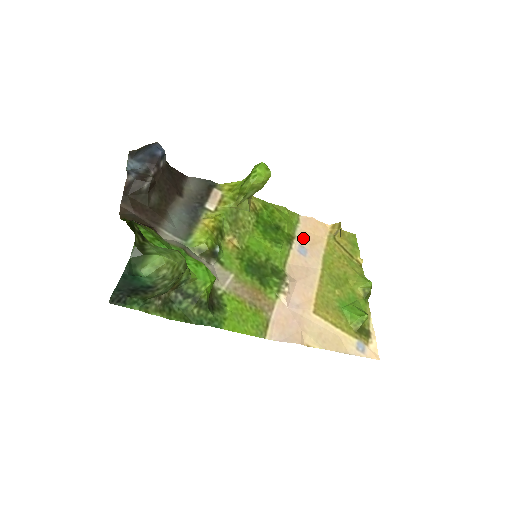
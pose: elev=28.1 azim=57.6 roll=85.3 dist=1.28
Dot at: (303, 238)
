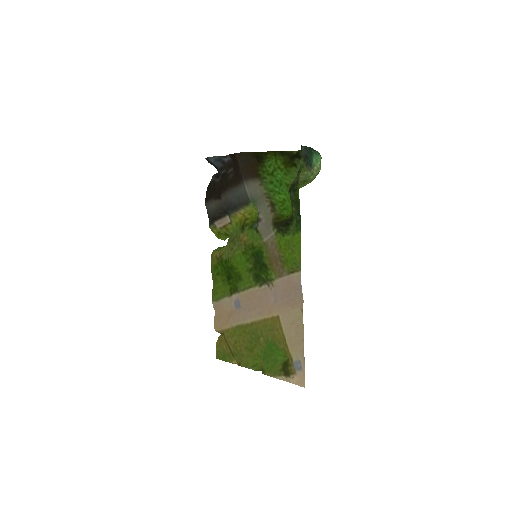
Dot at: (228, 305)
